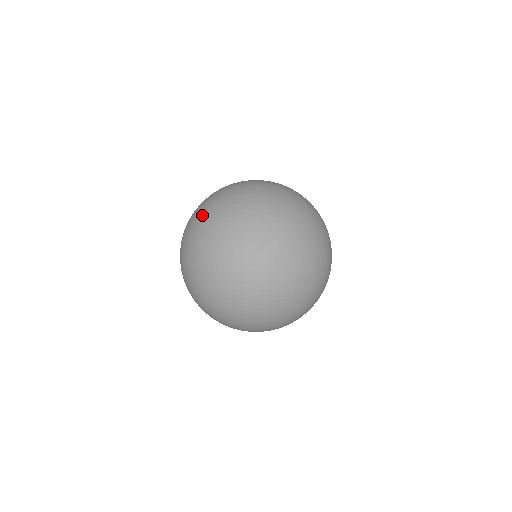
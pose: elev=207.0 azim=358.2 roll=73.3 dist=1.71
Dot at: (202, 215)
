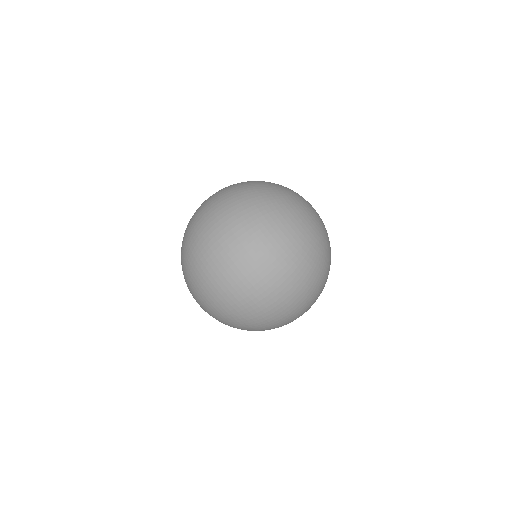
Dot at: (232, 321)
